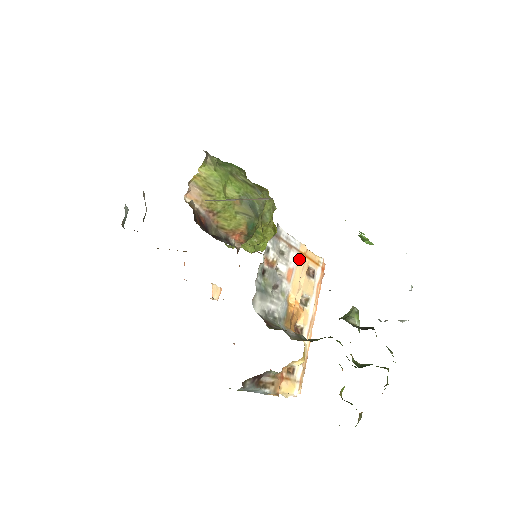
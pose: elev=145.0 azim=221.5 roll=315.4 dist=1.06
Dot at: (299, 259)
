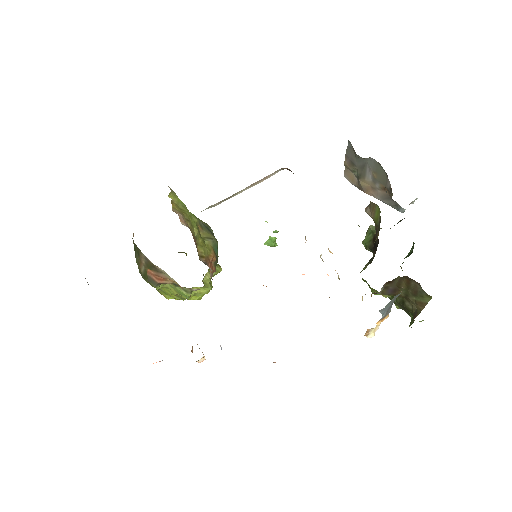
Dot at: occluded
